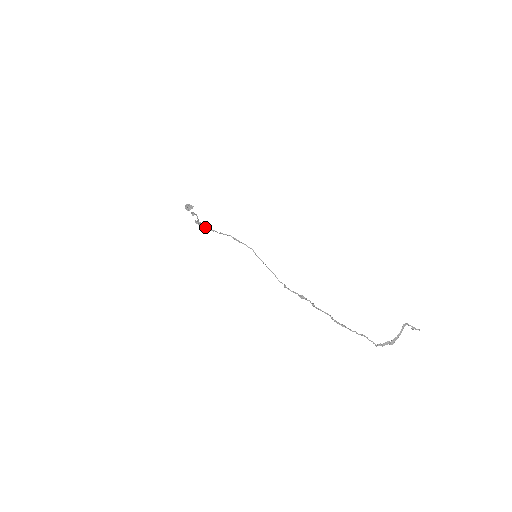
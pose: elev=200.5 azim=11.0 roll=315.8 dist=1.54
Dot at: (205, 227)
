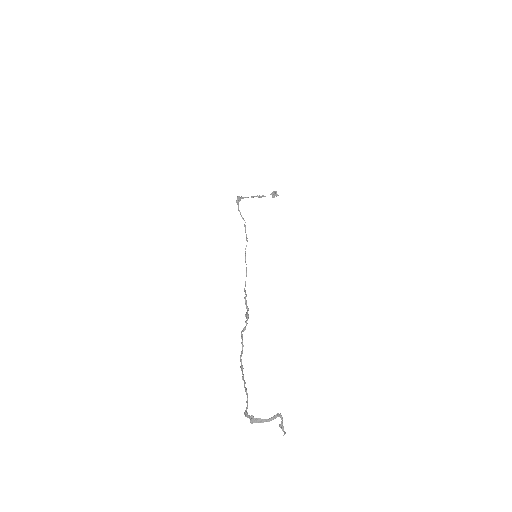
Dot at: (238, 204)
